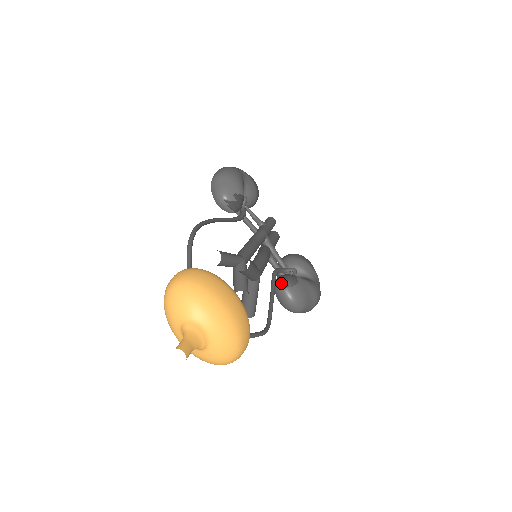
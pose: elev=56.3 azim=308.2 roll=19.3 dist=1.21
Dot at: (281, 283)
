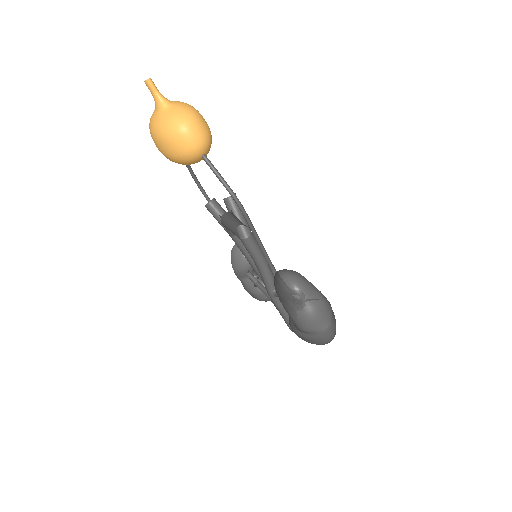
Dot at: (279, 270)
